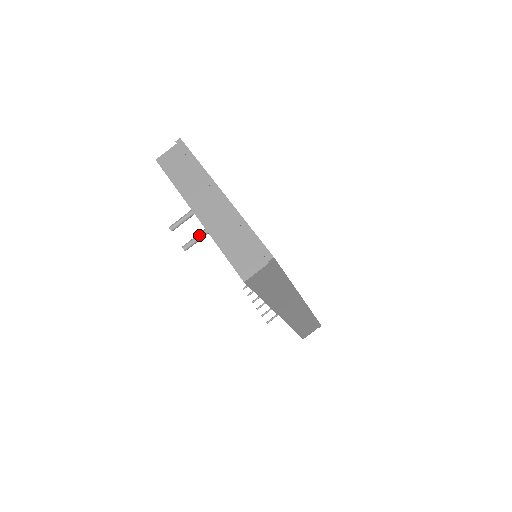
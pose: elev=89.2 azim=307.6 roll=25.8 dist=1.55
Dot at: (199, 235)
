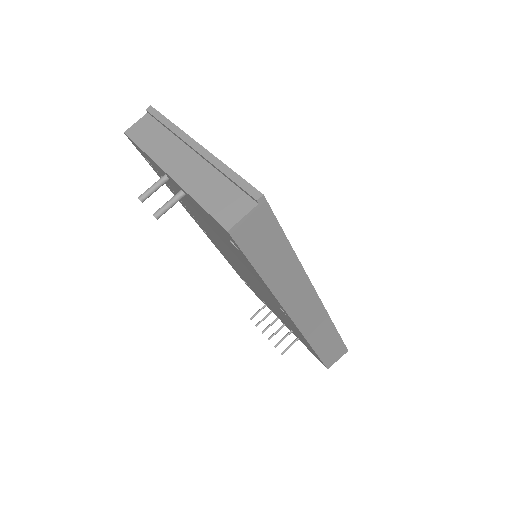
Dot at: (173, 198)
